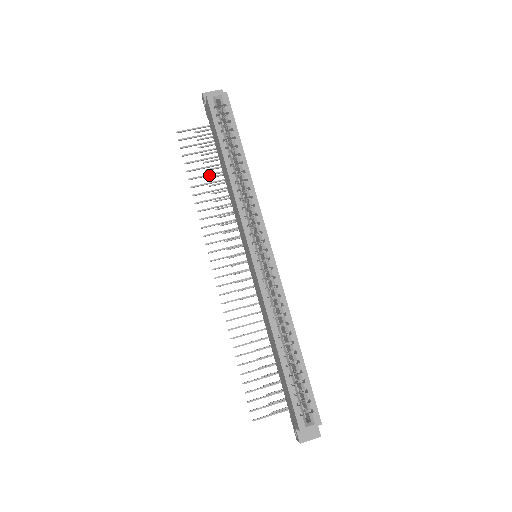
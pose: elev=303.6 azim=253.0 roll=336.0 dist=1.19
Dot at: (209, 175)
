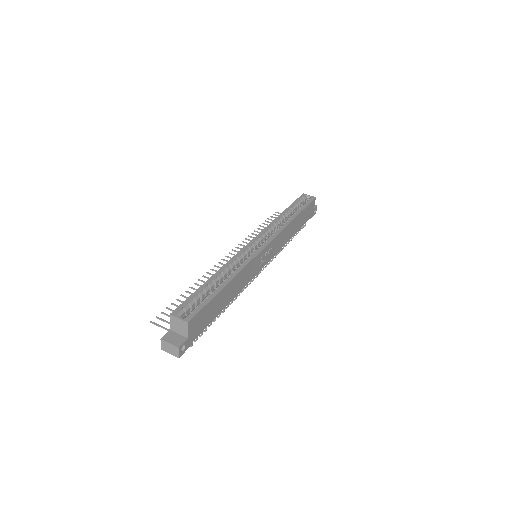
Dot at: occluded
